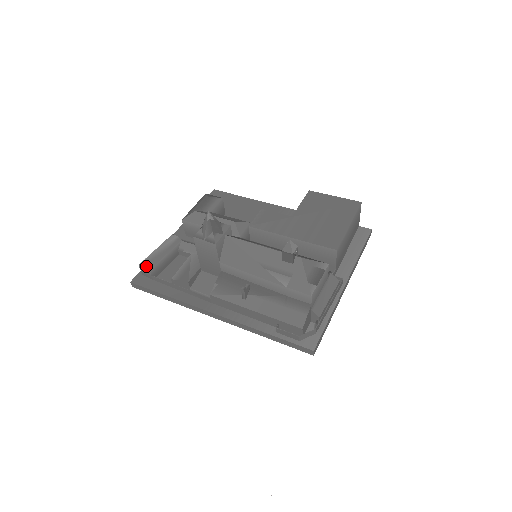
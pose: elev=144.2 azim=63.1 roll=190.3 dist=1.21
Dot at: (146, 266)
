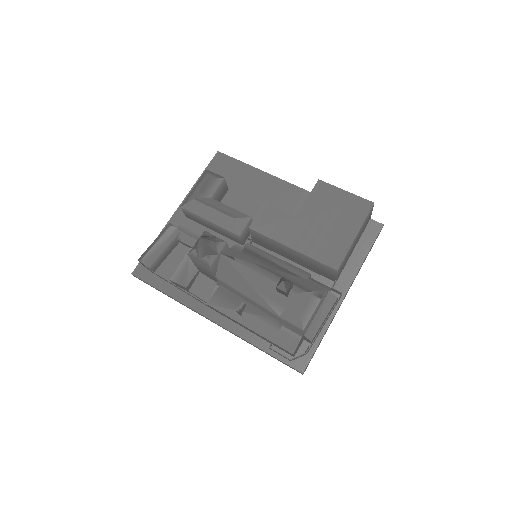
Dot at: (145, 264)
